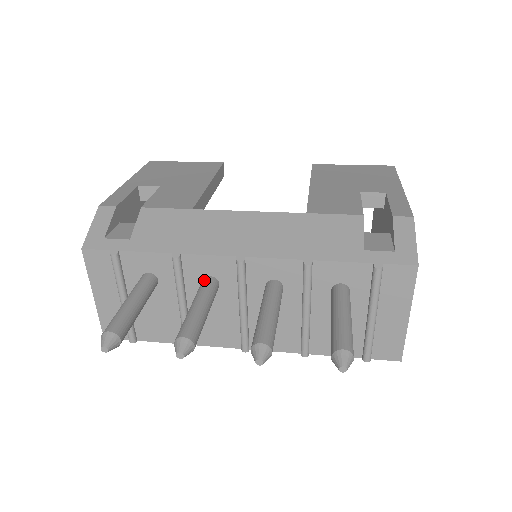
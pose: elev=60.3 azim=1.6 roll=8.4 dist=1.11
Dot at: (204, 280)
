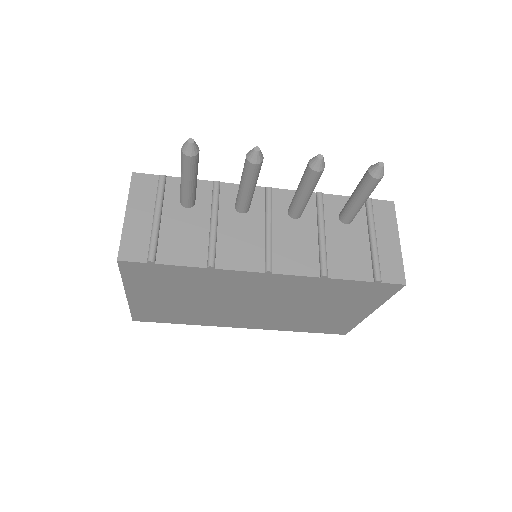
Dot at: occluded
